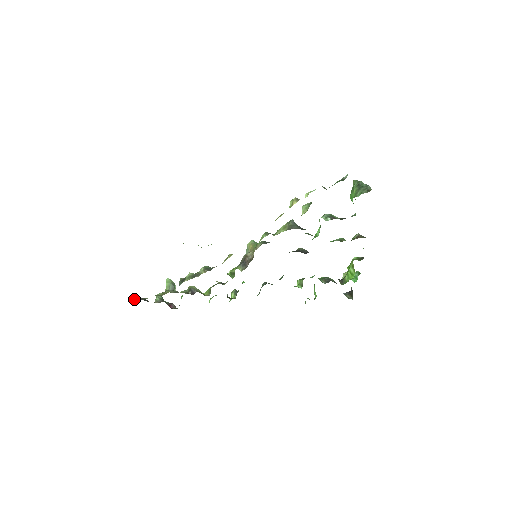
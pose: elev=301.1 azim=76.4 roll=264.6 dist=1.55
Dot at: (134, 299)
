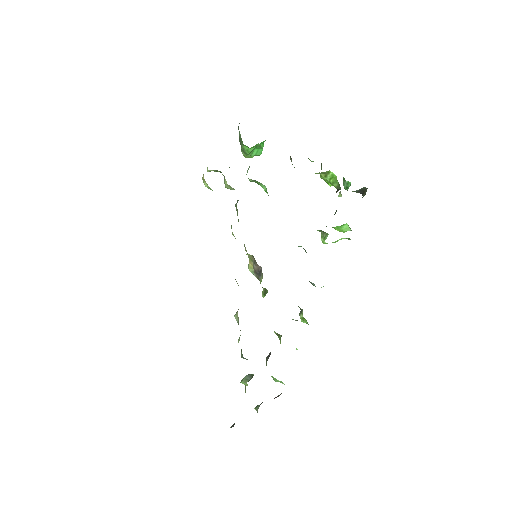
Dot at: occluded
